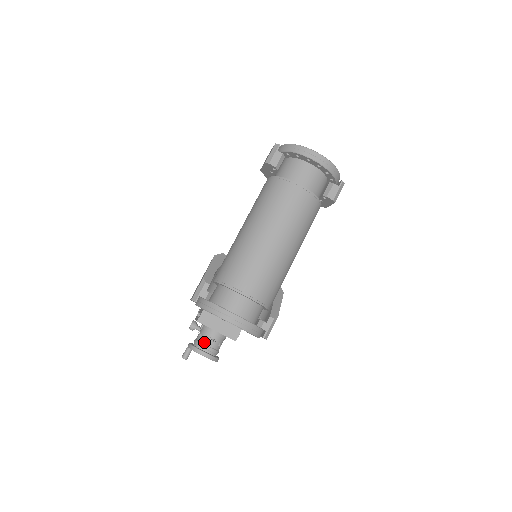
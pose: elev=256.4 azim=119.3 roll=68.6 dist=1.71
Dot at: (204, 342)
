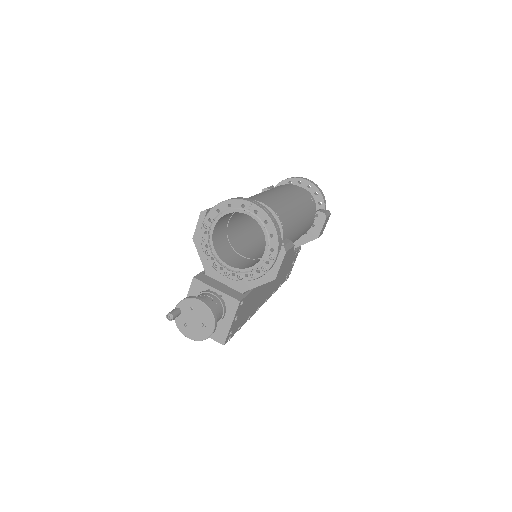
Dot at: occluded
